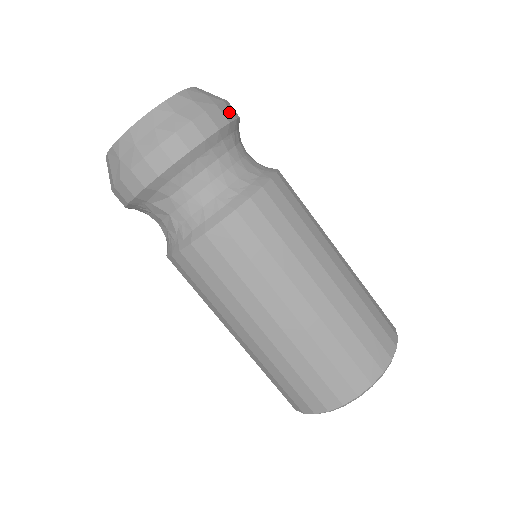
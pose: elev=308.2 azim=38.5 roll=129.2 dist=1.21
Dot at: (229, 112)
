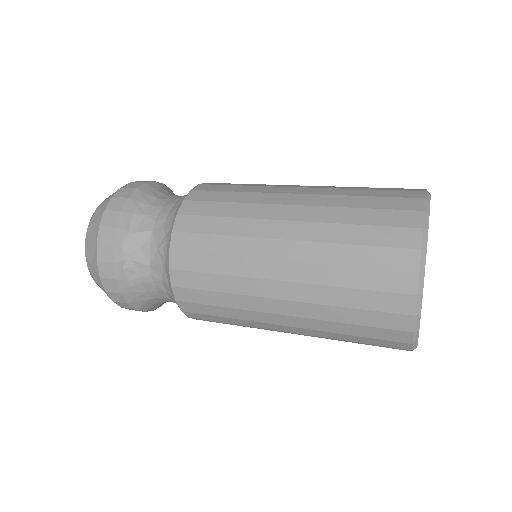
Dot at: occluded
